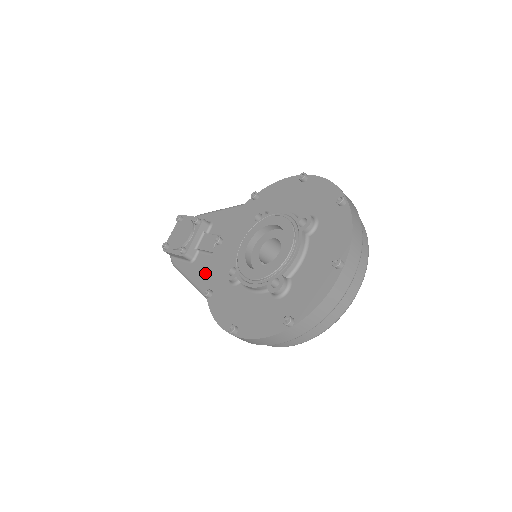
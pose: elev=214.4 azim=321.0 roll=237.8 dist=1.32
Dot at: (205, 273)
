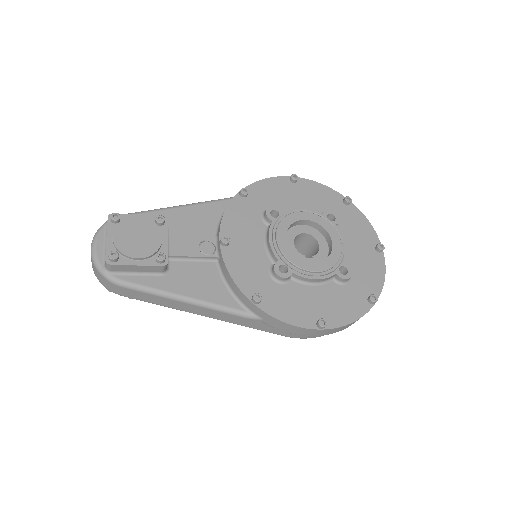
Dot at: (203, 283)
